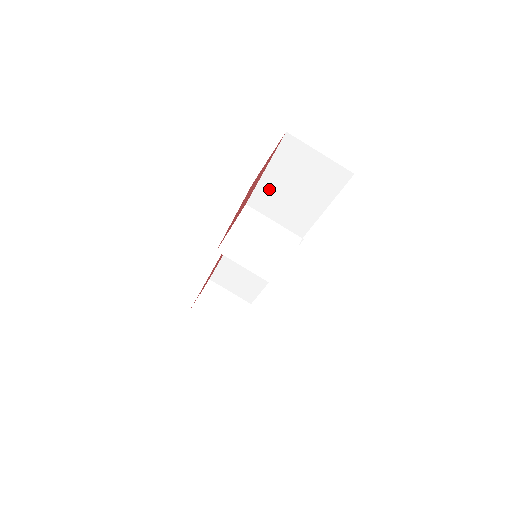
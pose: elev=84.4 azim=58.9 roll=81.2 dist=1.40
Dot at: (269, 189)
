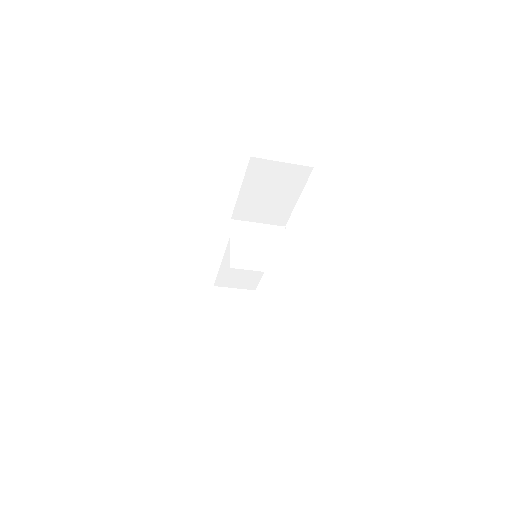
Dot at: (247, 201)
